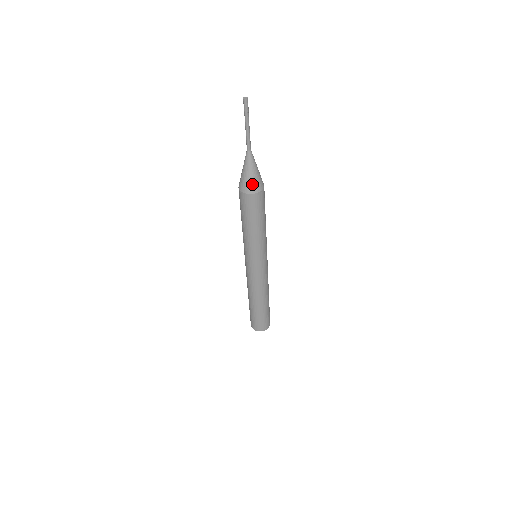
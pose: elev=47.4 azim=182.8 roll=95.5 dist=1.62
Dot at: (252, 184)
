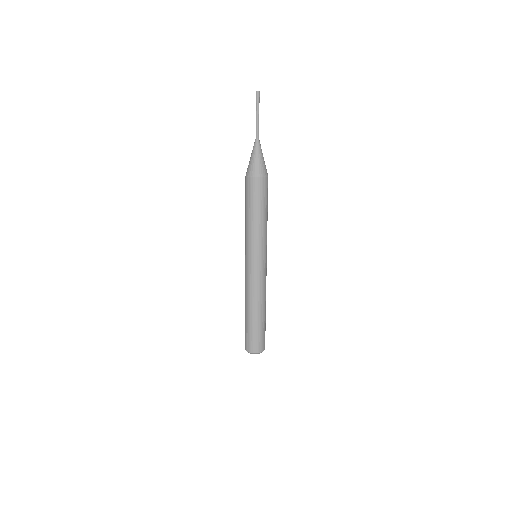
Dot at: (261, 168)
